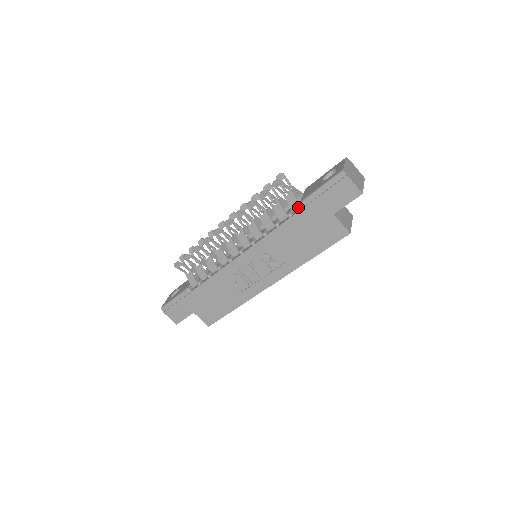
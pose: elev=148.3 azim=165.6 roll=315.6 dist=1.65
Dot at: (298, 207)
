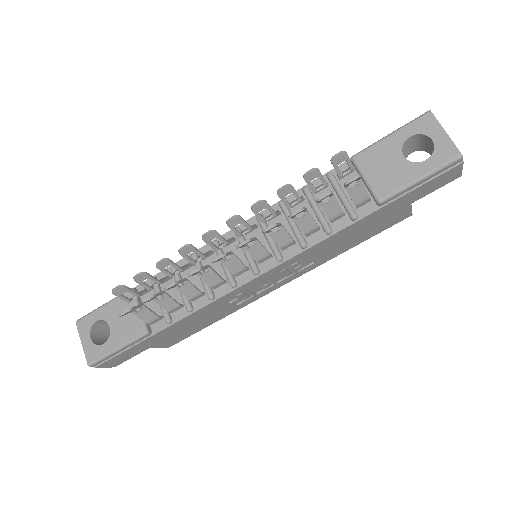
Dot at: (366, 202)
